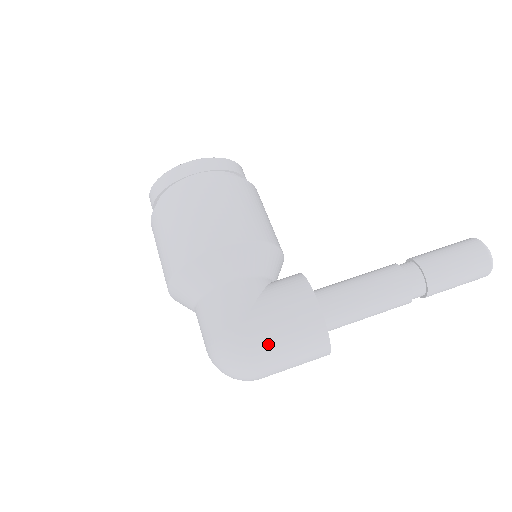
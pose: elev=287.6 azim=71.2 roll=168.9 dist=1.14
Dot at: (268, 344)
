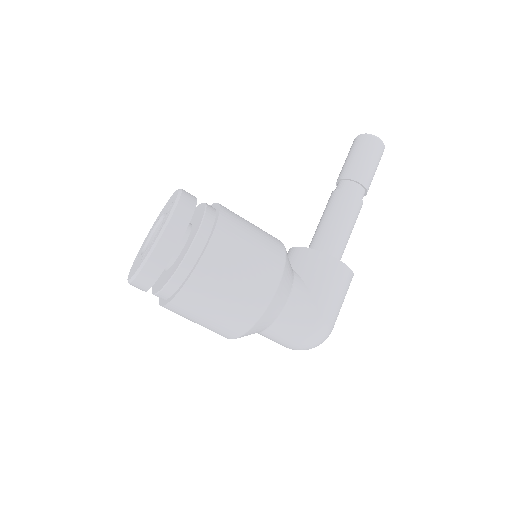
Dot at: (336, 314)
